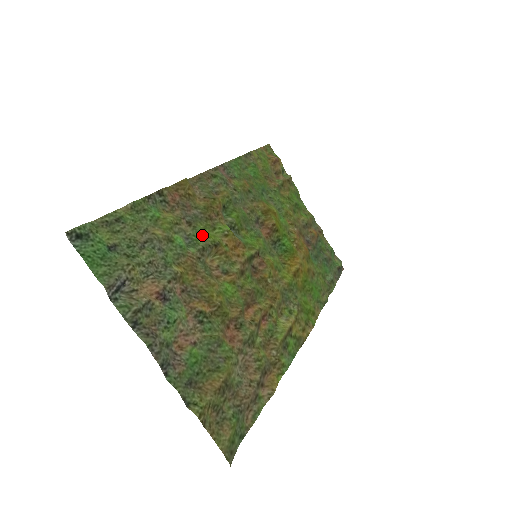
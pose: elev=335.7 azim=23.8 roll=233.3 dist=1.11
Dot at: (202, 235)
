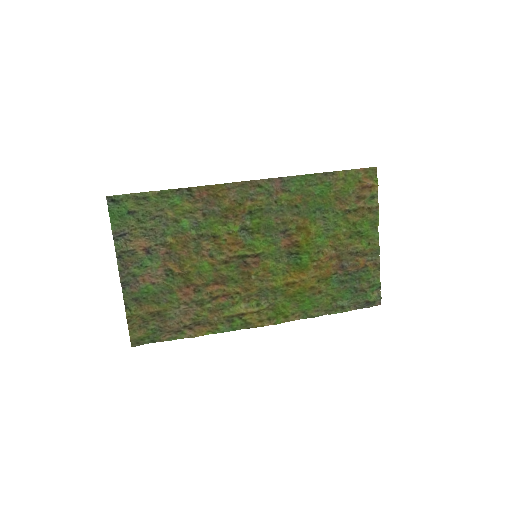
Dot at: (209, 226)
